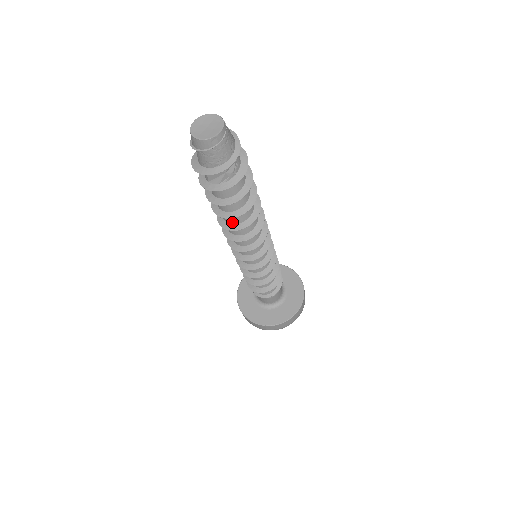
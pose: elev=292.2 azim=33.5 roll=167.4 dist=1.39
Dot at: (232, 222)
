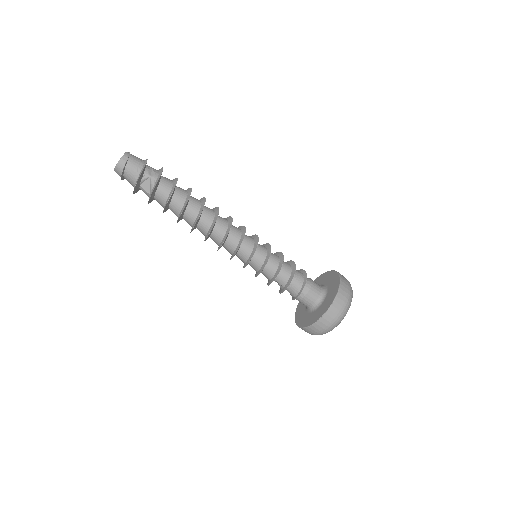
Dot at: (194, 218)
